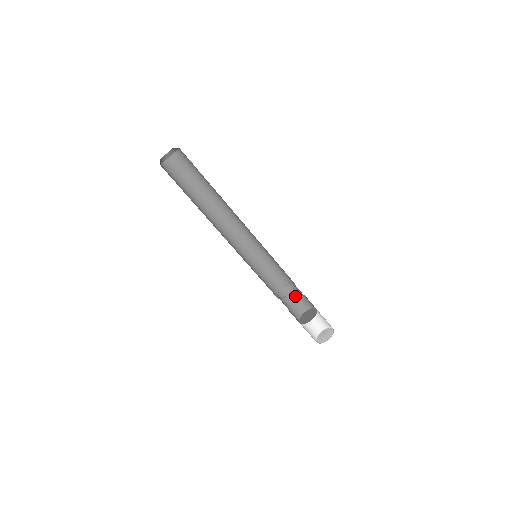
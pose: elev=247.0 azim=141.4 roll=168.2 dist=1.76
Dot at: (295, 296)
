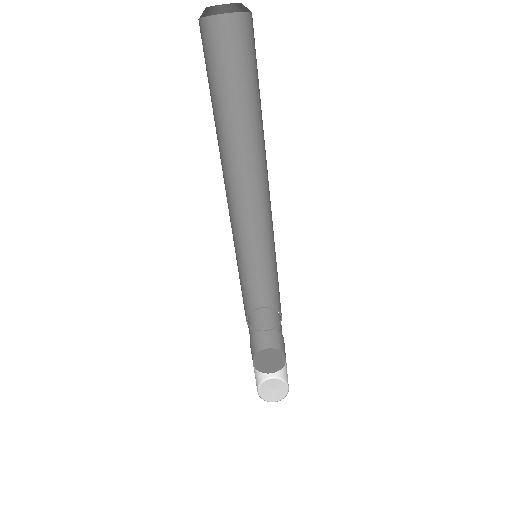
Dot at: (280, 330)
